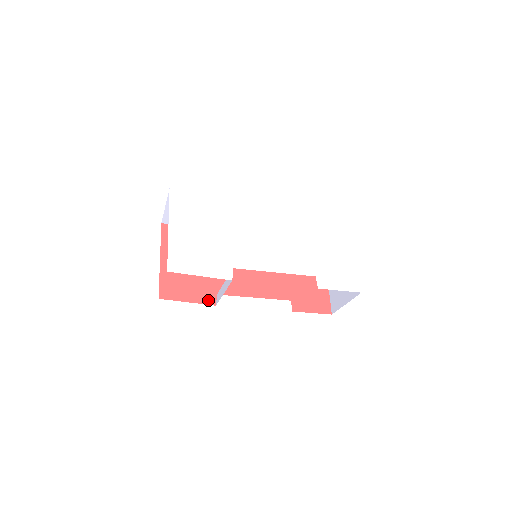
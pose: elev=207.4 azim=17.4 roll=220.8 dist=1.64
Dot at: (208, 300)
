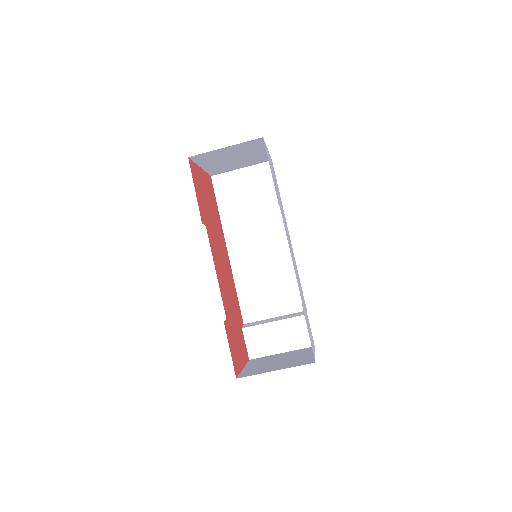
Dot at: (202, 214)
